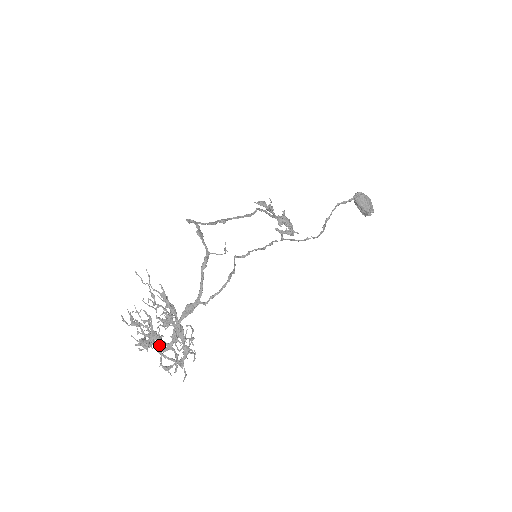
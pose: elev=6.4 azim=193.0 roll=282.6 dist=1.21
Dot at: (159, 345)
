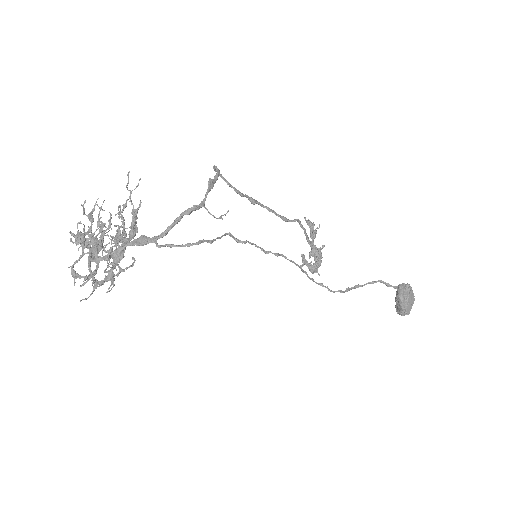
Dot at: (90, 250)
